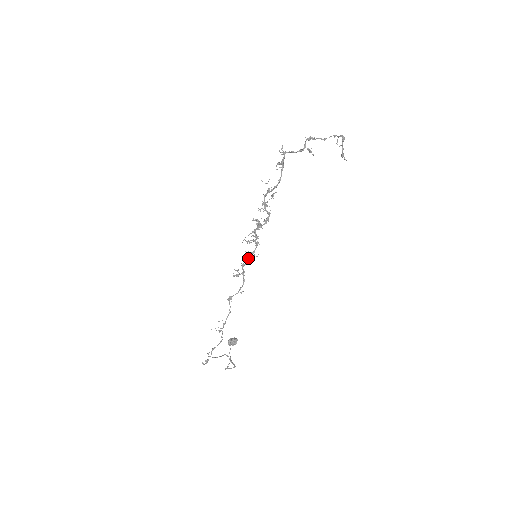
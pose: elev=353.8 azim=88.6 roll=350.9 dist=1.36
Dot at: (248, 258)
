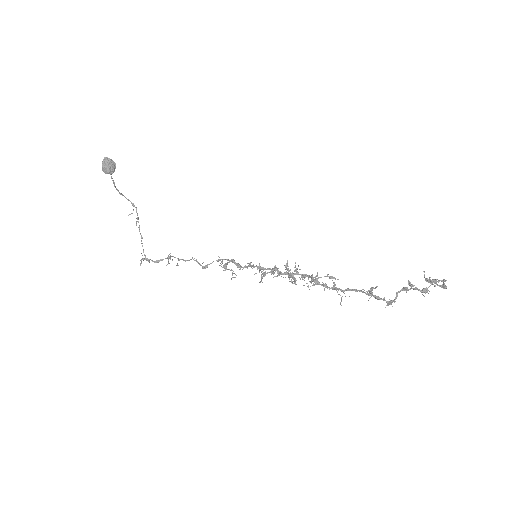
Dot at: occluded
